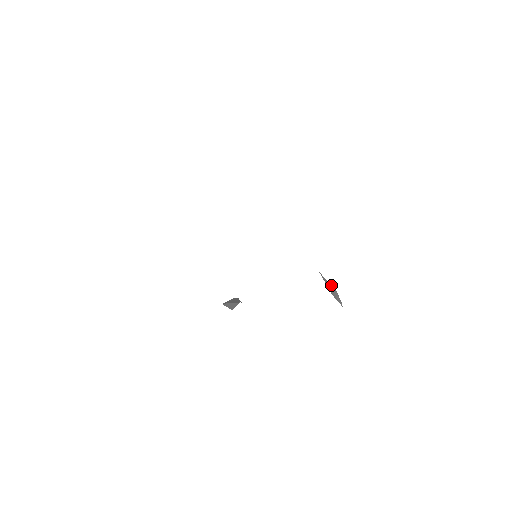
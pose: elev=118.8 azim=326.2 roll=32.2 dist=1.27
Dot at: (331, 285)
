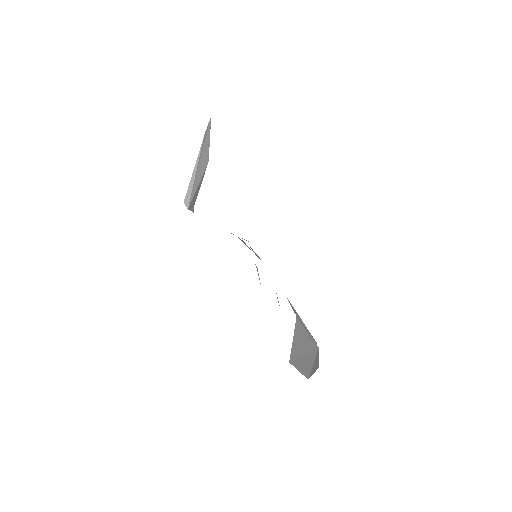
Dot at: occluded
